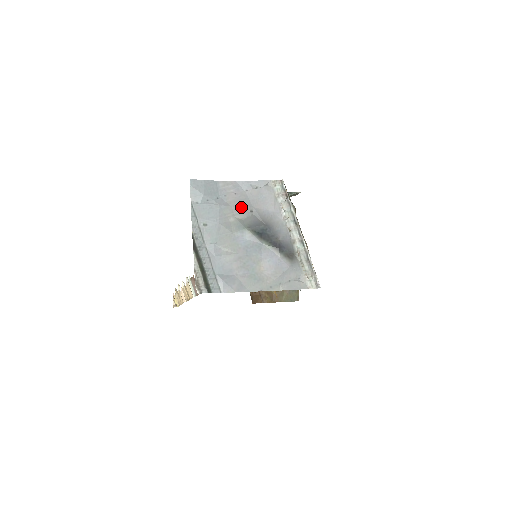
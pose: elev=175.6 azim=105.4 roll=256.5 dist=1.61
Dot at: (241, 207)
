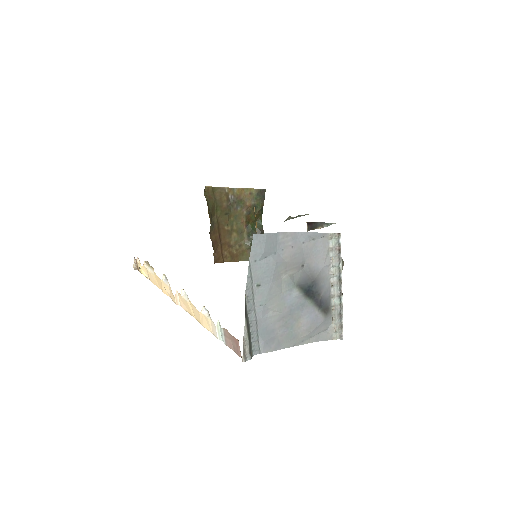
Dot at: (295, 262)
